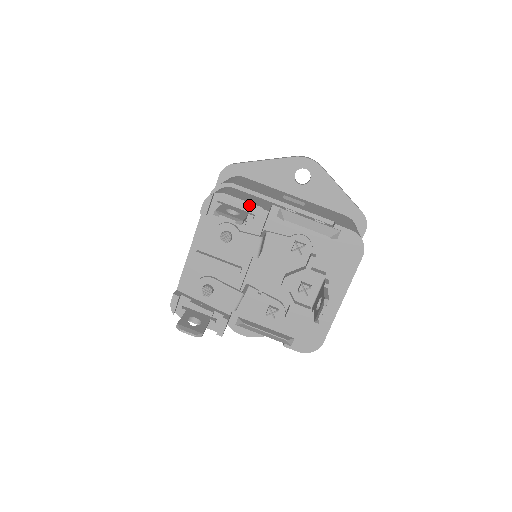
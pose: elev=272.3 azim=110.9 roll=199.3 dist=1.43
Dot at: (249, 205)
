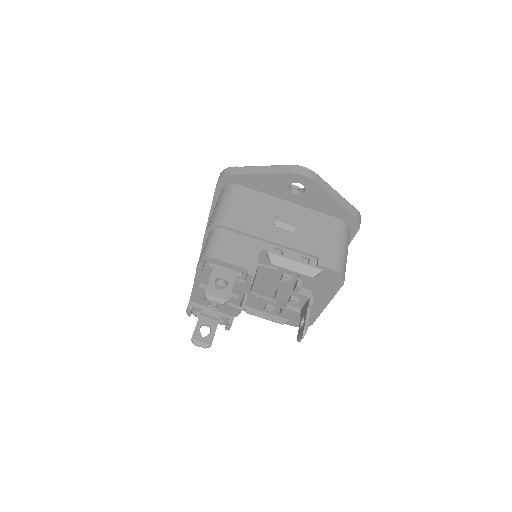
Dot at: (237, 267)
